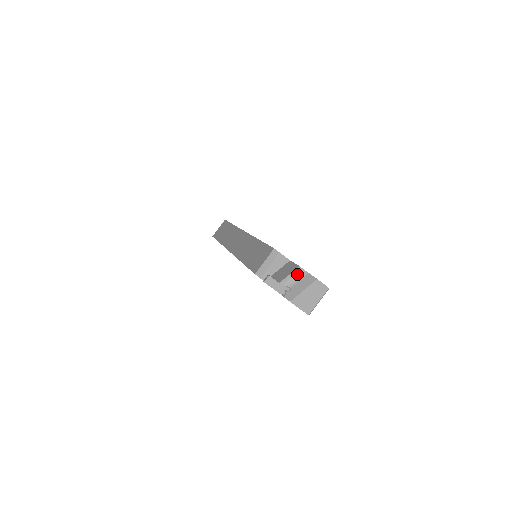
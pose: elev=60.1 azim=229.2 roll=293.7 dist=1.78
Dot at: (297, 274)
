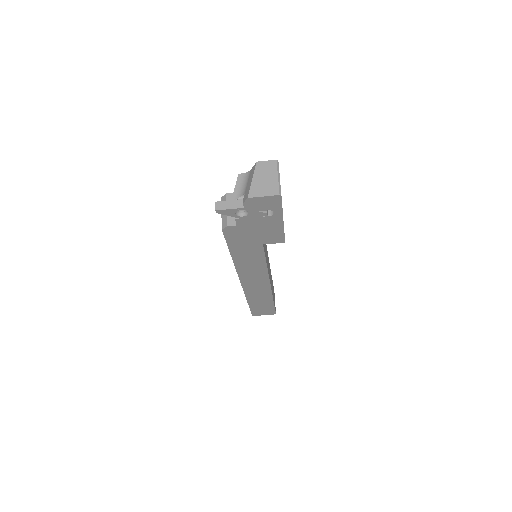
Dot at: (242, 181)
